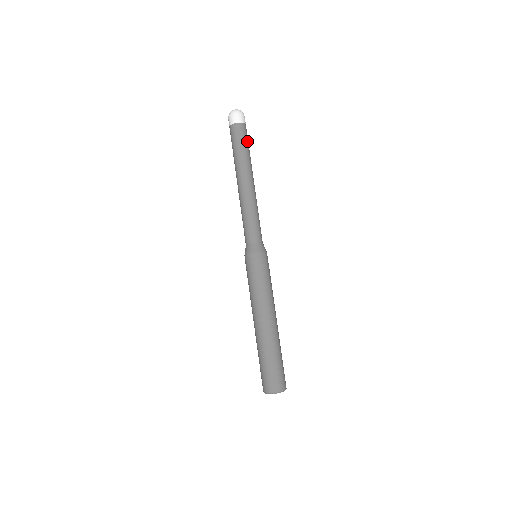
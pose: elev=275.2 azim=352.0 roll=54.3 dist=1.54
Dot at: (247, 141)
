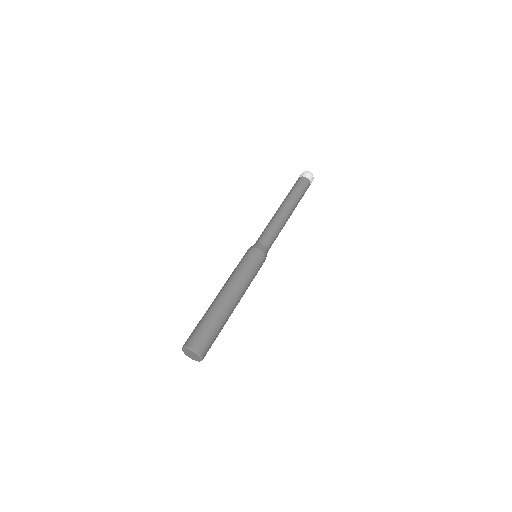
Dot at: occluded
